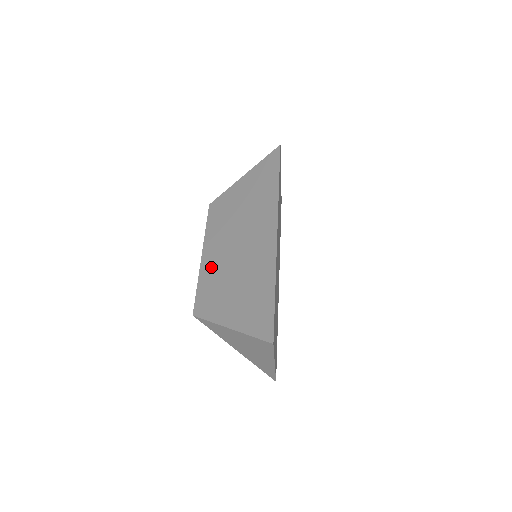
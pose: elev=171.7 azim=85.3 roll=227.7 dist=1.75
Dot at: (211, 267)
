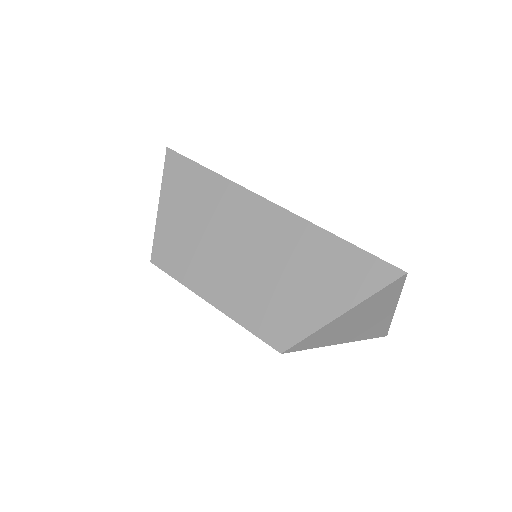
Dot at: (239, 299)
